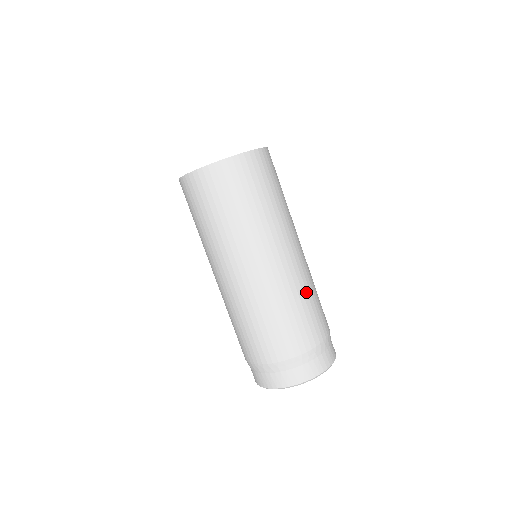
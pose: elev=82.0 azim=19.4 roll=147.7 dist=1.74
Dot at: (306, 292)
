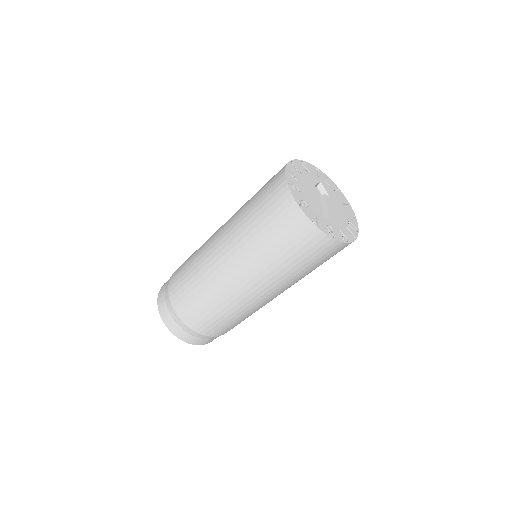
Dot at: occluded
